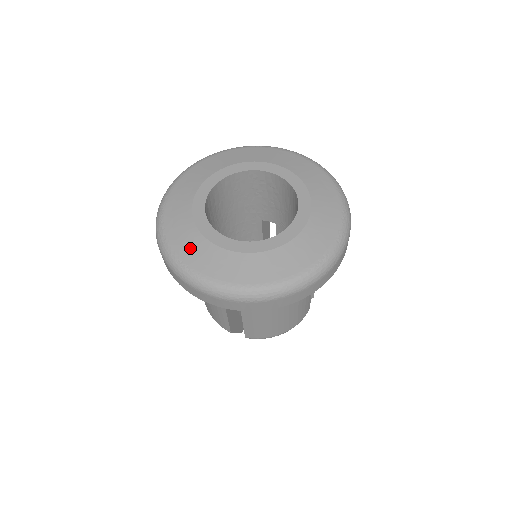
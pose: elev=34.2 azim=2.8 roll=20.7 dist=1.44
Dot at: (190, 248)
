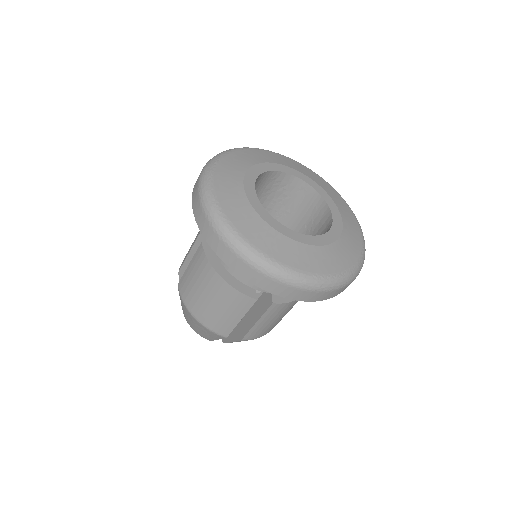
Dot at: (268, 242)
